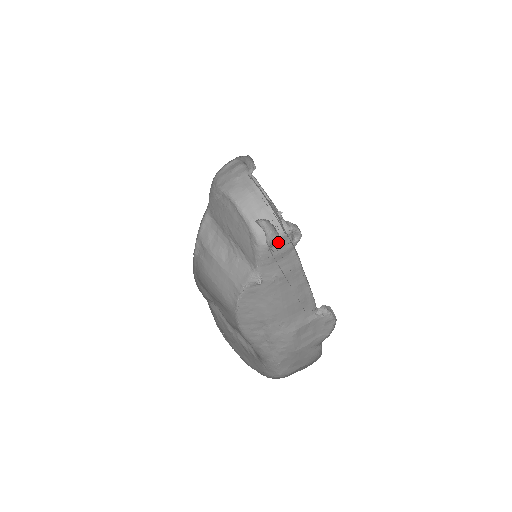
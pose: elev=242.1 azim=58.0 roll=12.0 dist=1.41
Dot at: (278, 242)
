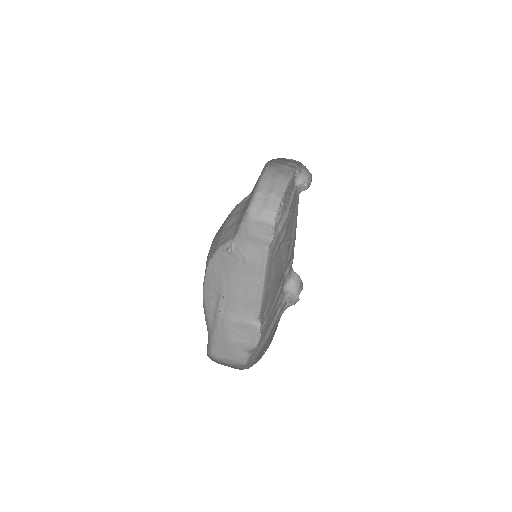
Dot at: (260, 224)
